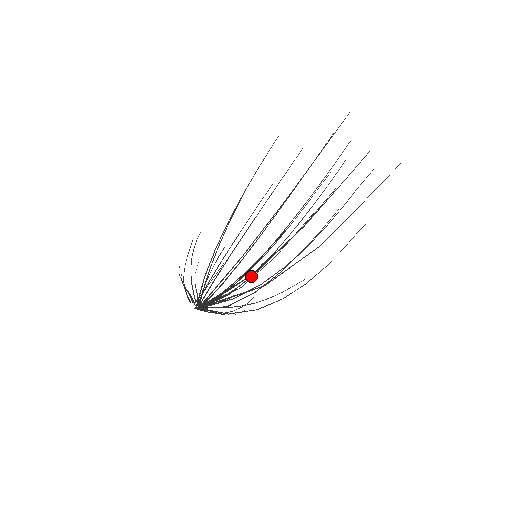
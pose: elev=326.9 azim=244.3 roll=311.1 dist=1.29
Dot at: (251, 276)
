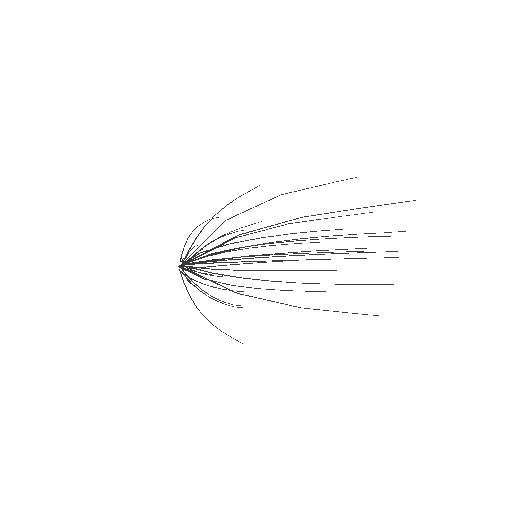
Dot at: occluded
